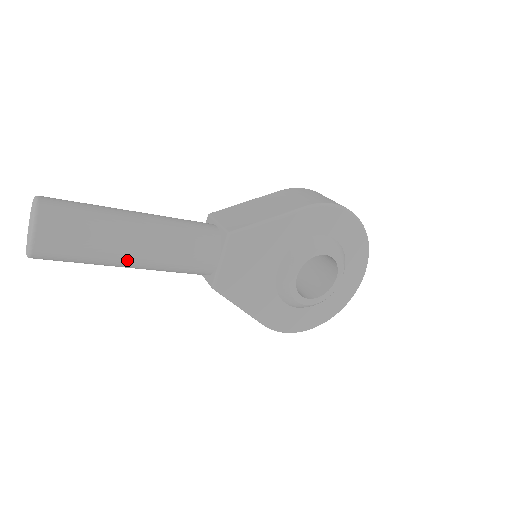
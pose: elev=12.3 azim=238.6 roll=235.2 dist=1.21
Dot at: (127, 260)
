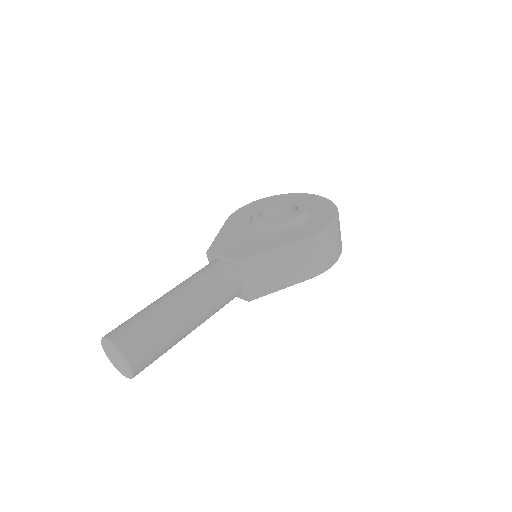
Dot at: occluded
